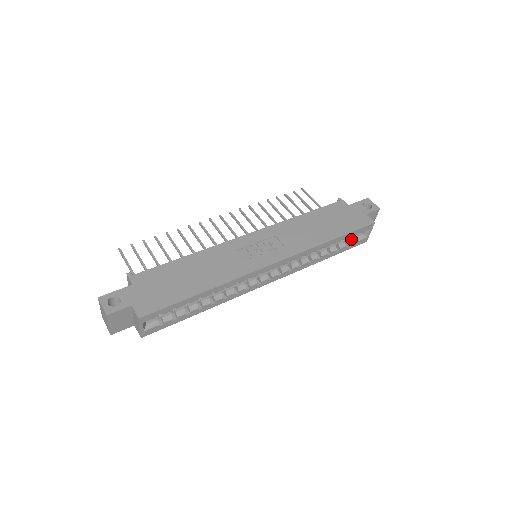
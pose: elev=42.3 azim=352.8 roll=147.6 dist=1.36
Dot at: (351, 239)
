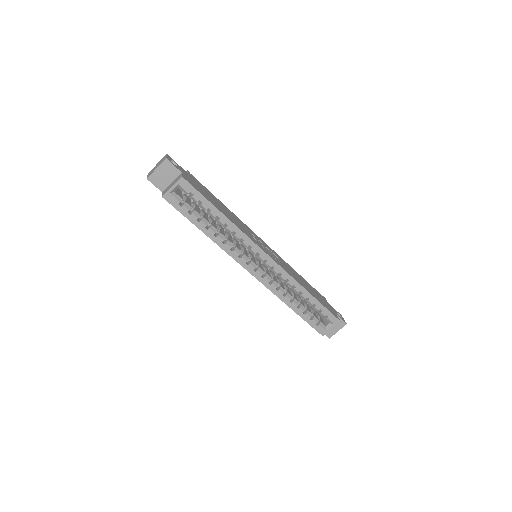
Dot at: (317, 318)
